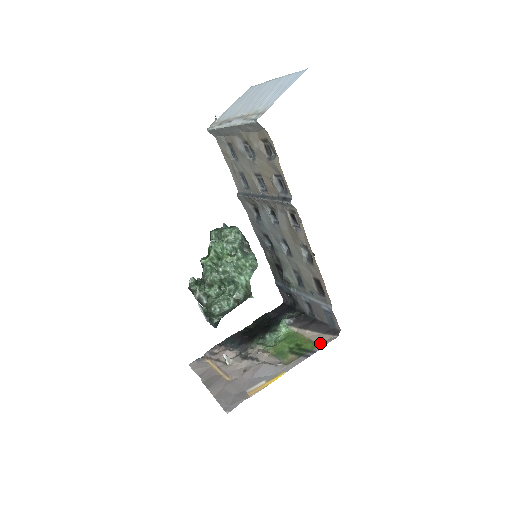
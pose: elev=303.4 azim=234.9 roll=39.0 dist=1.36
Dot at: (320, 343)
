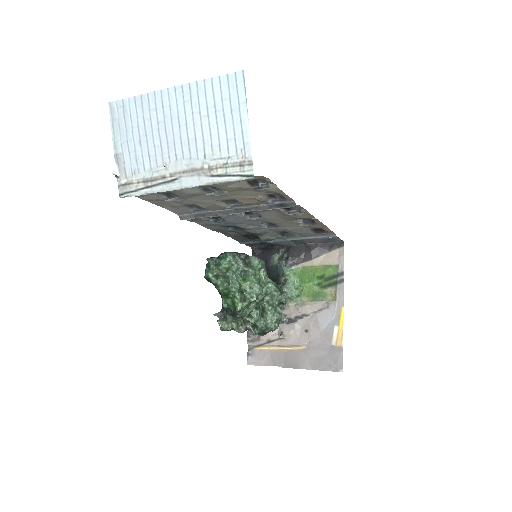
Dot at: (337, 263)
